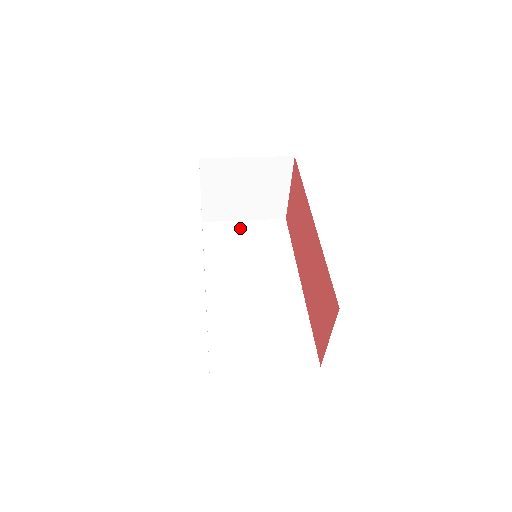
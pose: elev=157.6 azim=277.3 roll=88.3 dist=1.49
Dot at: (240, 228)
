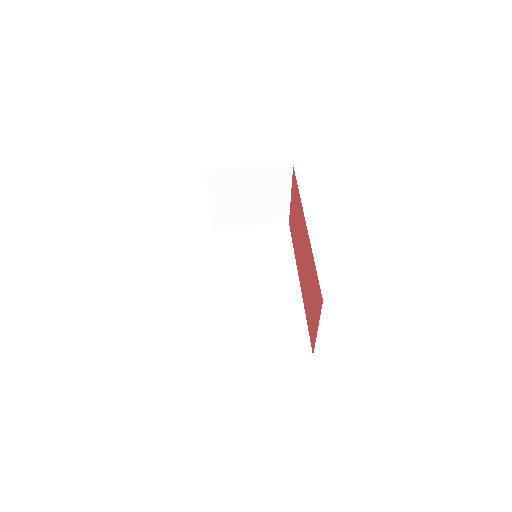
Dot at: (246, 232)
